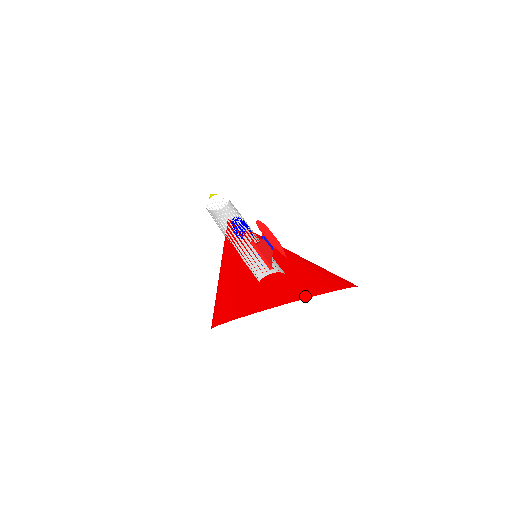
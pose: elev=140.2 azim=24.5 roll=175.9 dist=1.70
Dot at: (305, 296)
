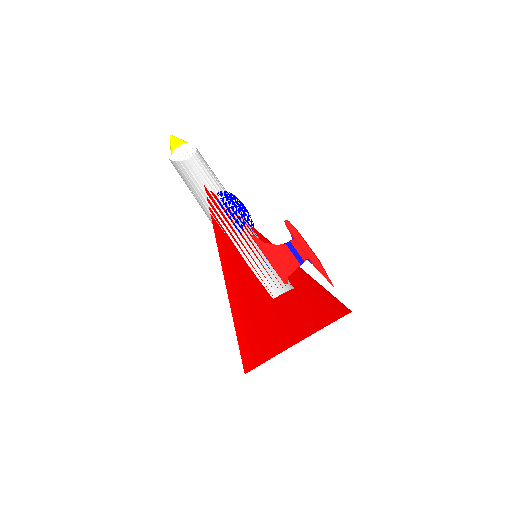
Dot at: (321, 325)
